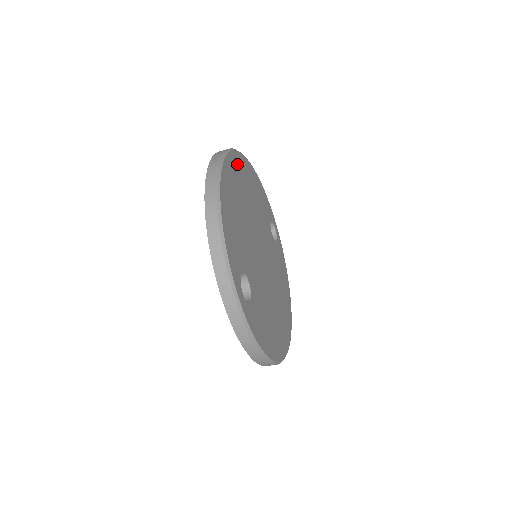
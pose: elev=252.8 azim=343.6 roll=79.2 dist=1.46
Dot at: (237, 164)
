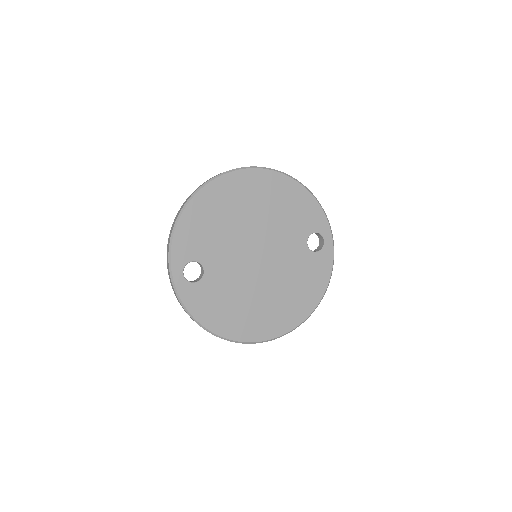
Dot at: (251, 180)
